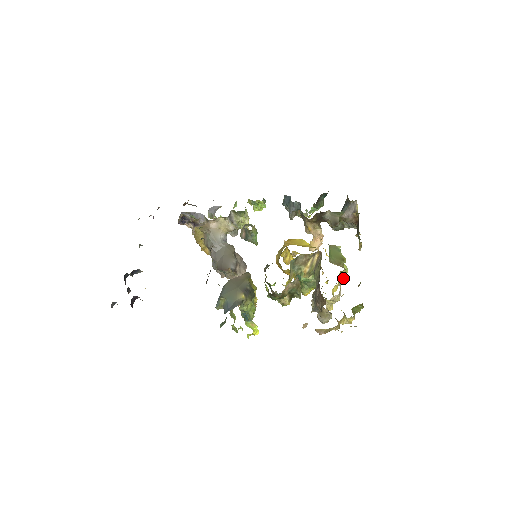
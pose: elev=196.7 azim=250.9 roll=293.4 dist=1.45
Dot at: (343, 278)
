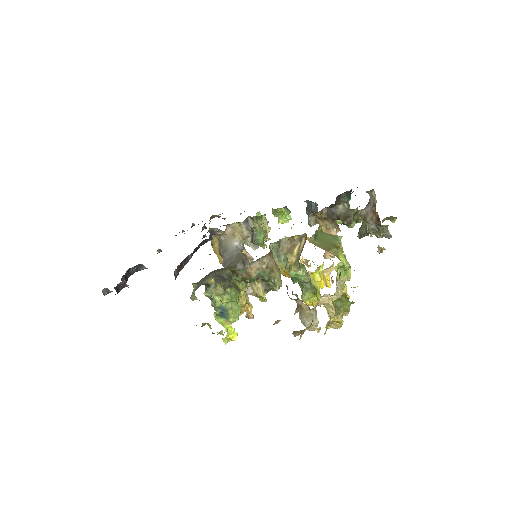
Dot at: (347, 279)
